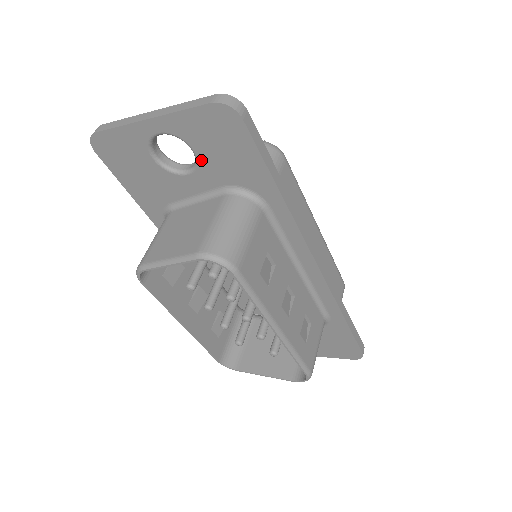
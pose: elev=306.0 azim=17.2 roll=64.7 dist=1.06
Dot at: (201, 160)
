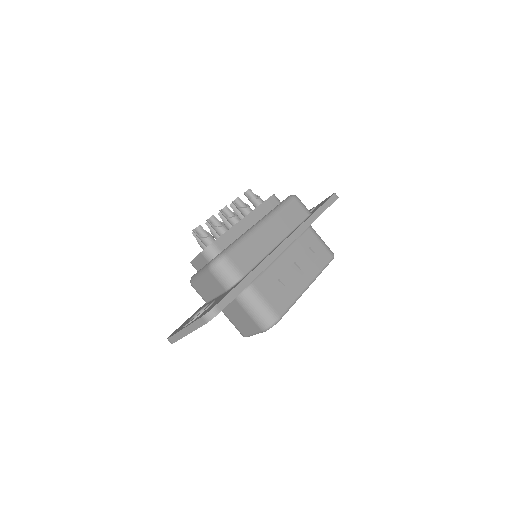
Dot at: occluded
